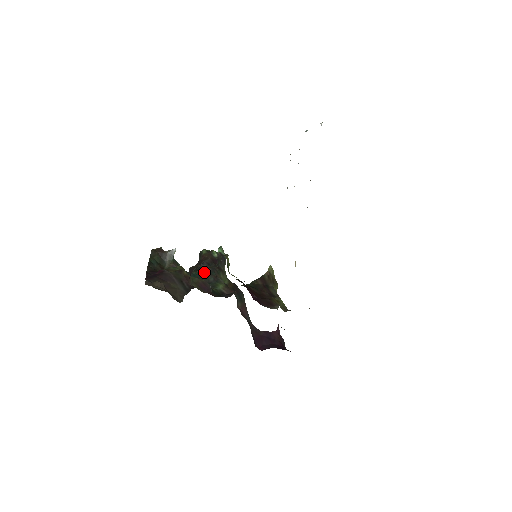
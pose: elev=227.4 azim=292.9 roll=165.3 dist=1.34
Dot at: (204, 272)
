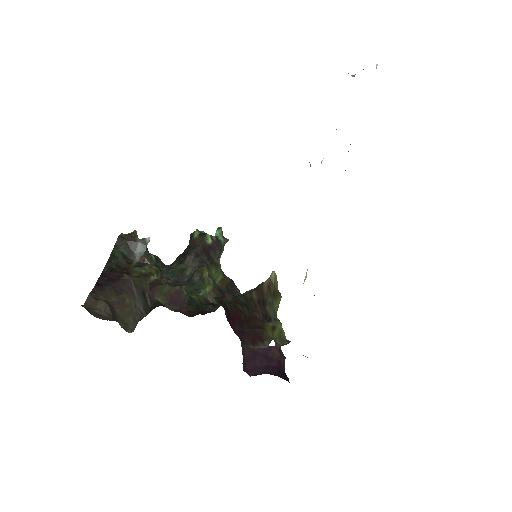
Dot at: (189, 267)
